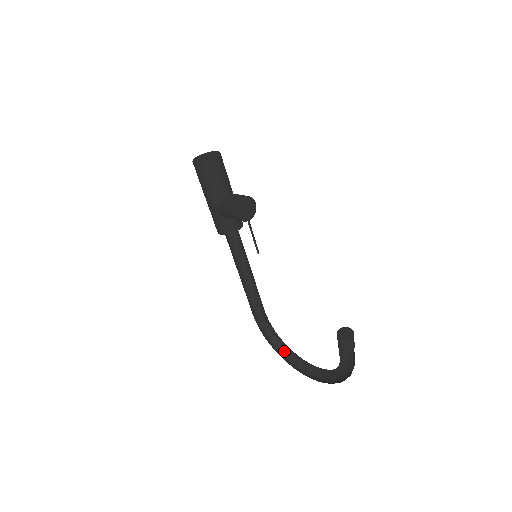
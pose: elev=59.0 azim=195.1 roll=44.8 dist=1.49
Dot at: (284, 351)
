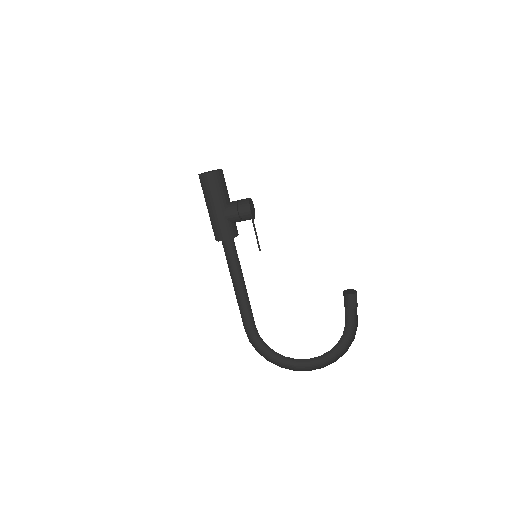
Dot at: (276, 362)
